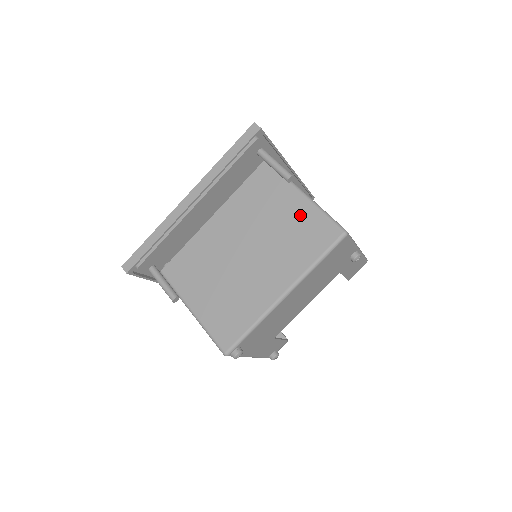
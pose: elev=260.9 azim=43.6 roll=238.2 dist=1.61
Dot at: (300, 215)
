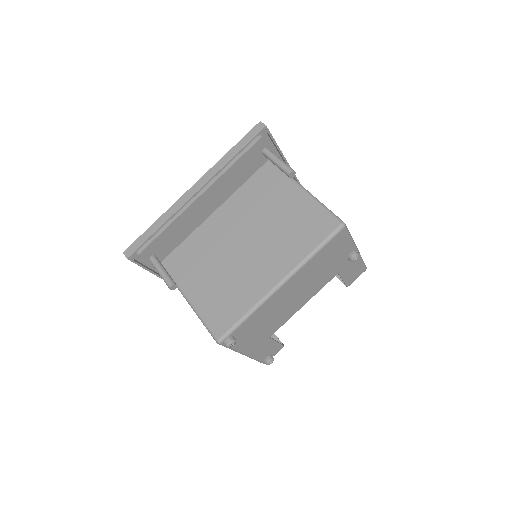
Dot at: (300, 208)
